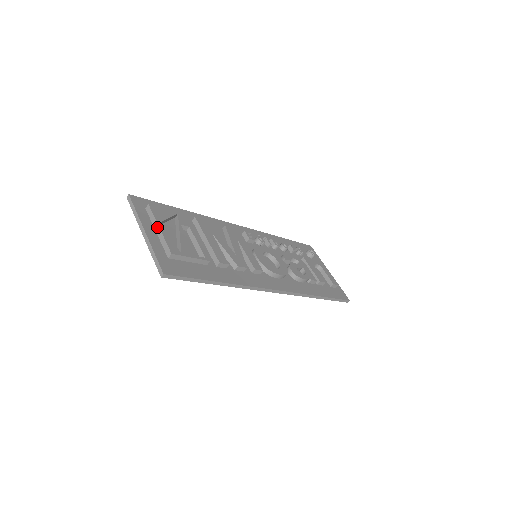
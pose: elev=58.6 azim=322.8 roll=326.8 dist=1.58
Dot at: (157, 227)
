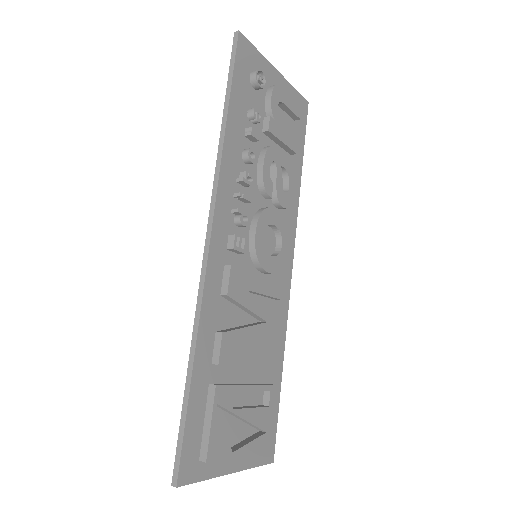
Dot at: (234, 456)
